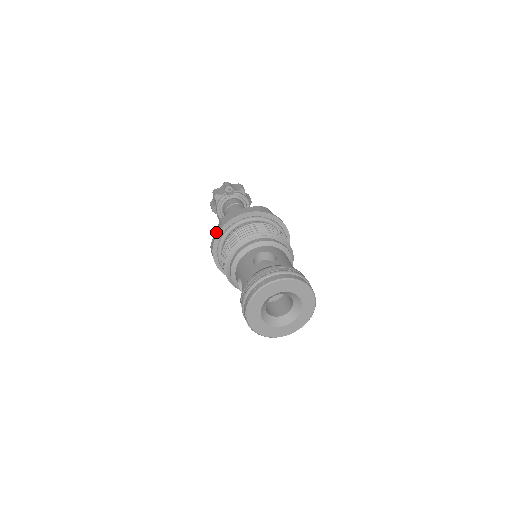
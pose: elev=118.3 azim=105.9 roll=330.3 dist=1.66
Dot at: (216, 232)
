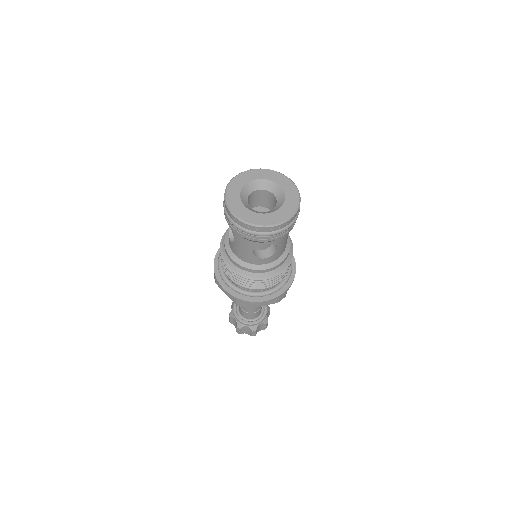
Dot at: (218, 250)
